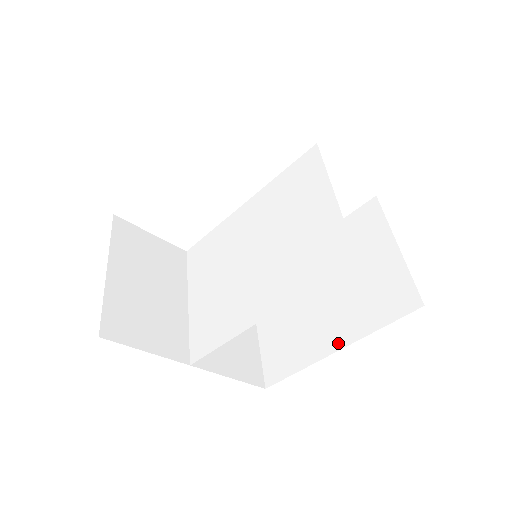
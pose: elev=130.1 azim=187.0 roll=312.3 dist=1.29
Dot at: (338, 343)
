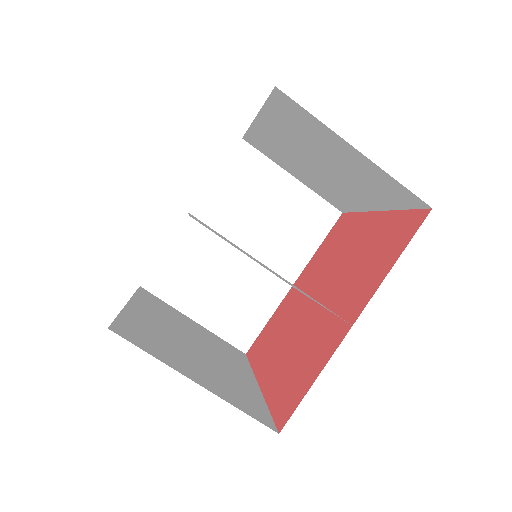
Dot at: (373, 207)
